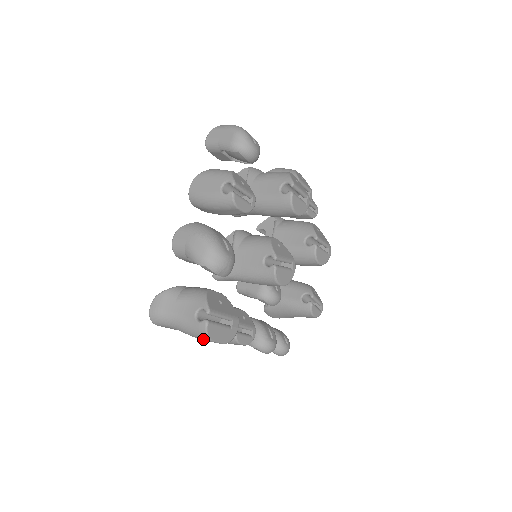
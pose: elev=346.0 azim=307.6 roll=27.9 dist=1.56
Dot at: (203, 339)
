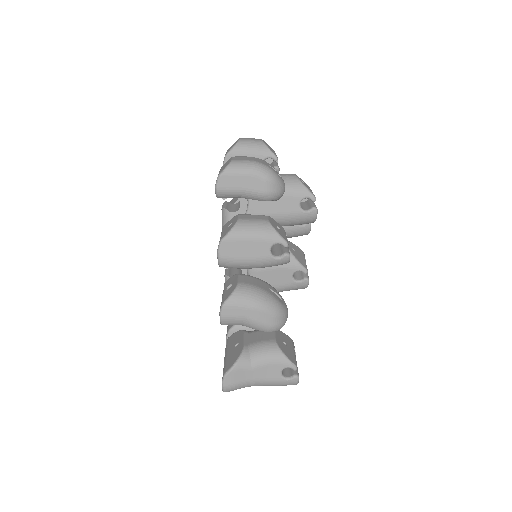
Dot at: occluded
